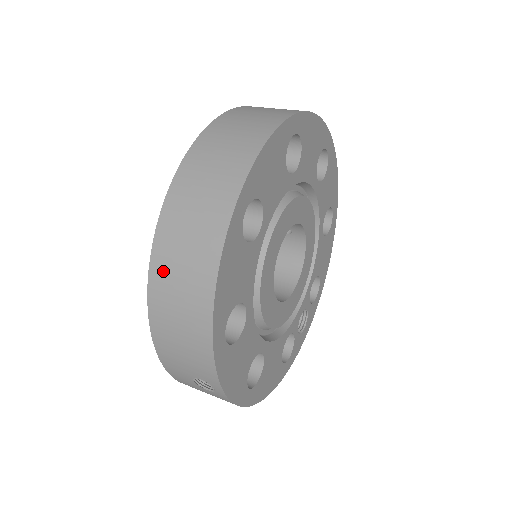
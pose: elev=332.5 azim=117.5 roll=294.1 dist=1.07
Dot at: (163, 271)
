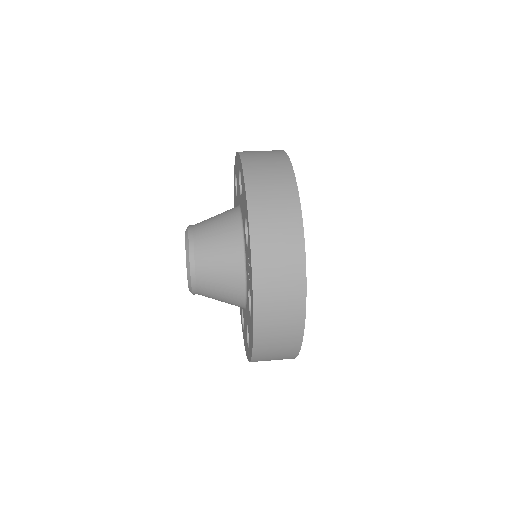
Dot at: (263, 352)
